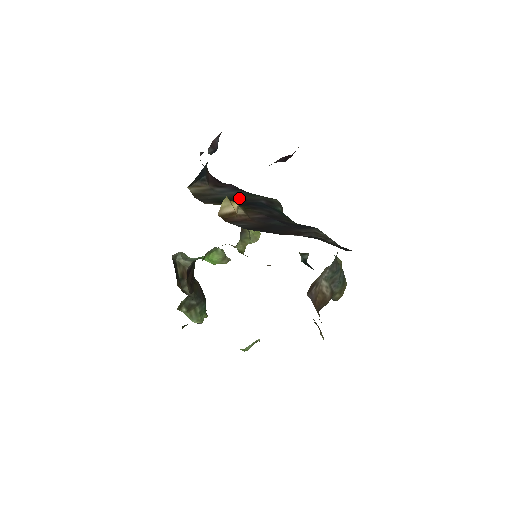
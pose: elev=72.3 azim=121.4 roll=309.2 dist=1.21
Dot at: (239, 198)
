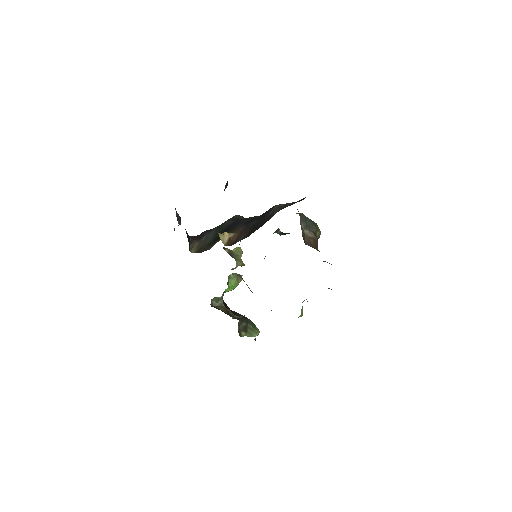
Dot at: (218, 232)
